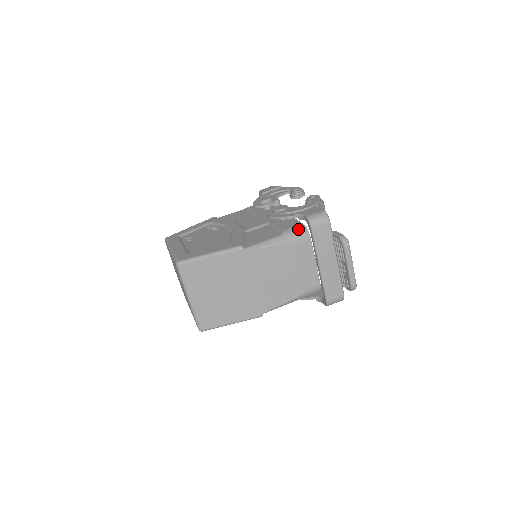
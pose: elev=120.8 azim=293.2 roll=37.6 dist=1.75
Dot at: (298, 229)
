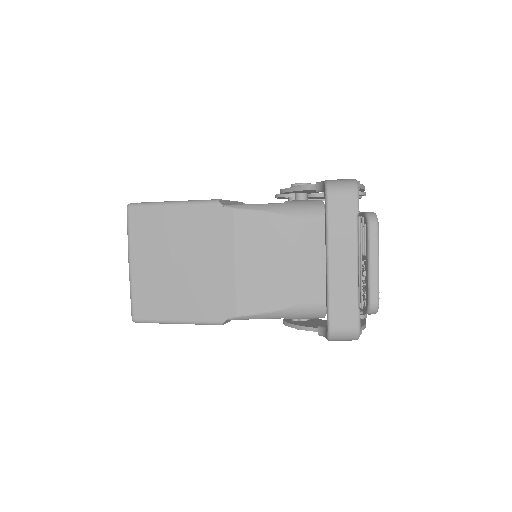
Dot at: (310, 202)
